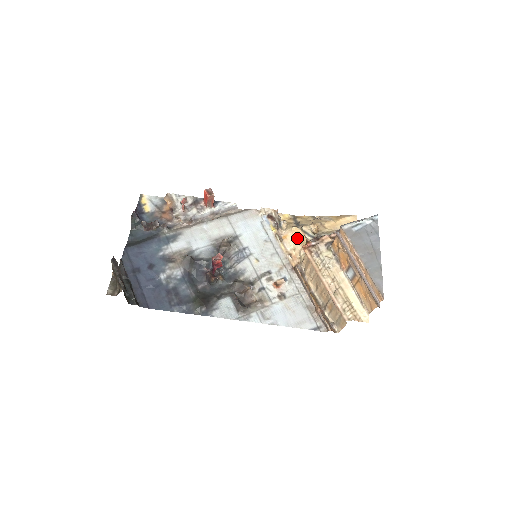
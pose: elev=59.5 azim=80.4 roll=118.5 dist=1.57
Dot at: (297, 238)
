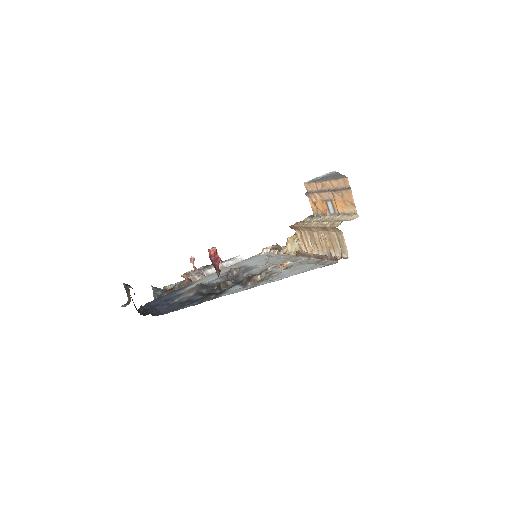
Dot at: (293, 240)
